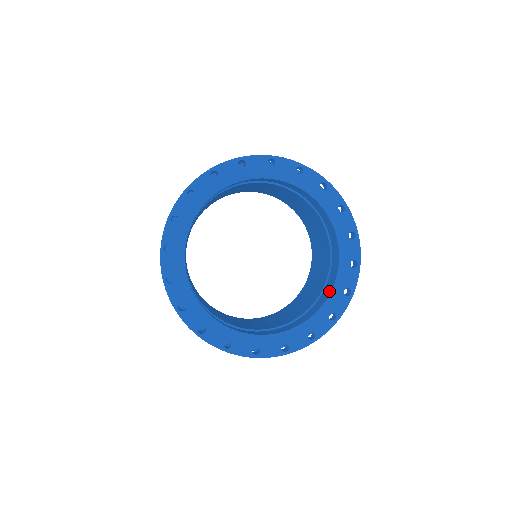
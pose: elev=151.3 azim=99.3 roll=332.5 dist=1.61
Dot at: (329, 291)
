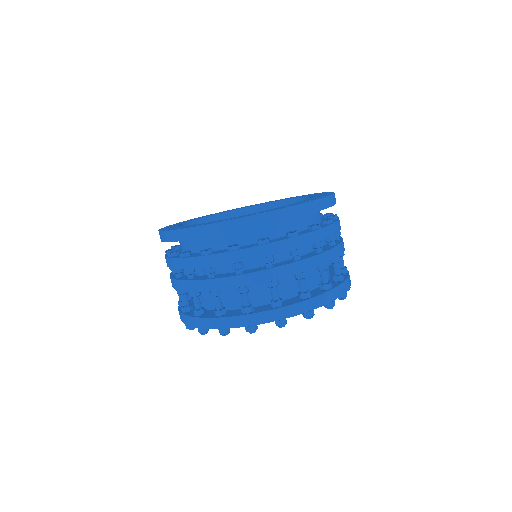
Dot at: occluded
